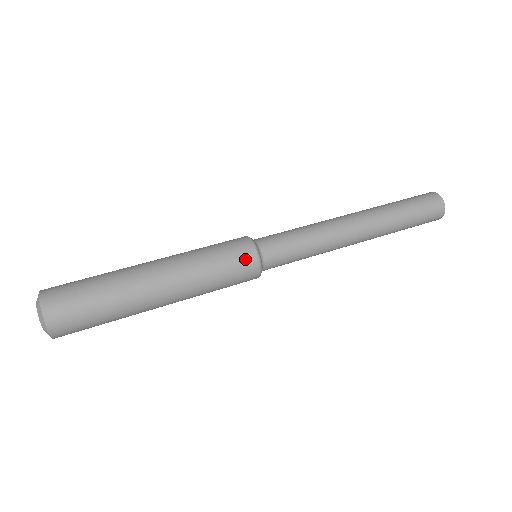
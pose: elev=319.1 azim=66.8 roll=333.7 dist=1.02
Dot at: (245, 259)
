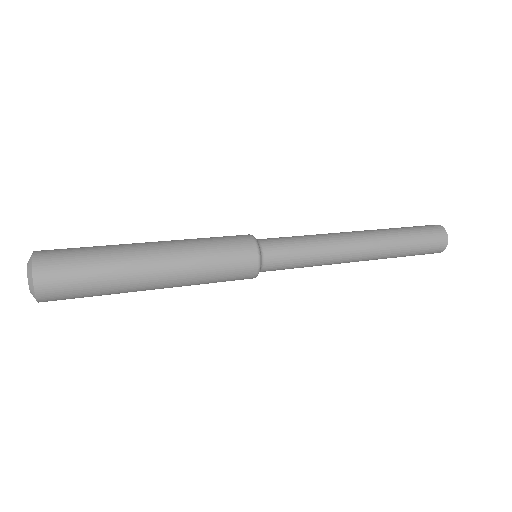
Dot at: (246, 260)
